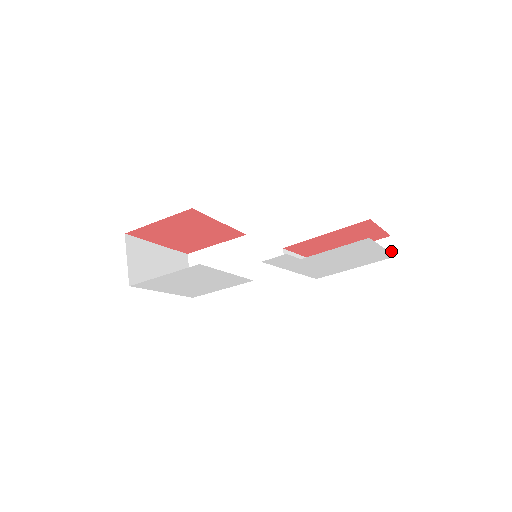
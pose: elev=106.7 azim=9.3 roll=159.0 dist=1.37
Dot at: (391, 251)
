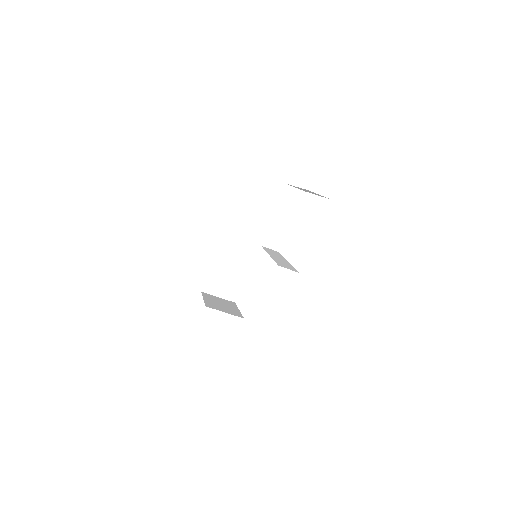
Dot at: occluded
